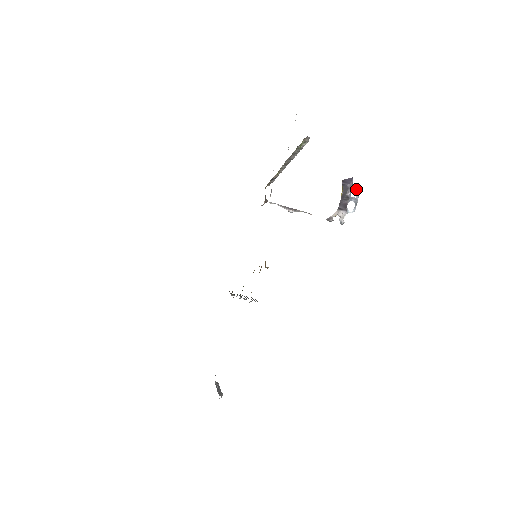
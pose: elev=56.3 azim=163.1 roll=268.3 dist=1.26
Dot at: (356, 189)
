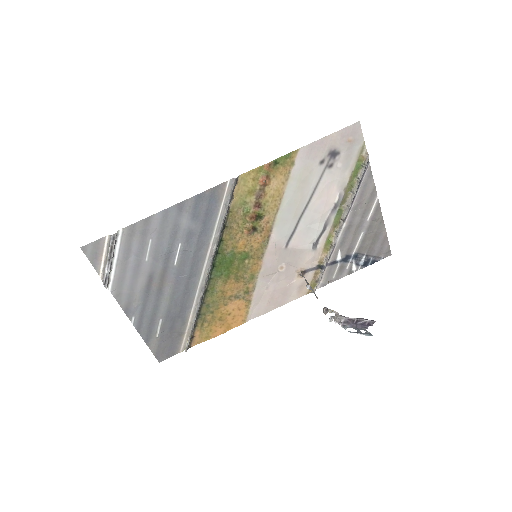
Dot at: (370, 333)
